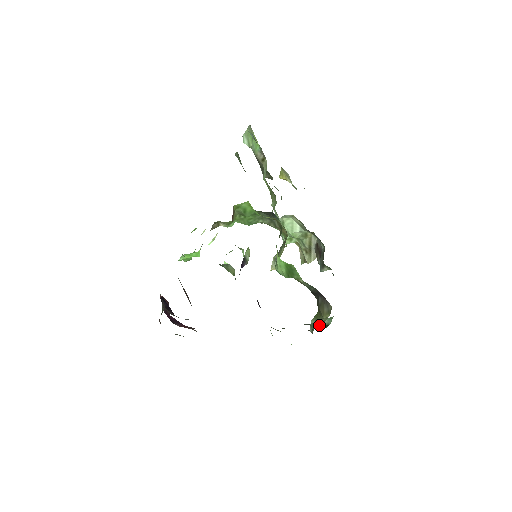
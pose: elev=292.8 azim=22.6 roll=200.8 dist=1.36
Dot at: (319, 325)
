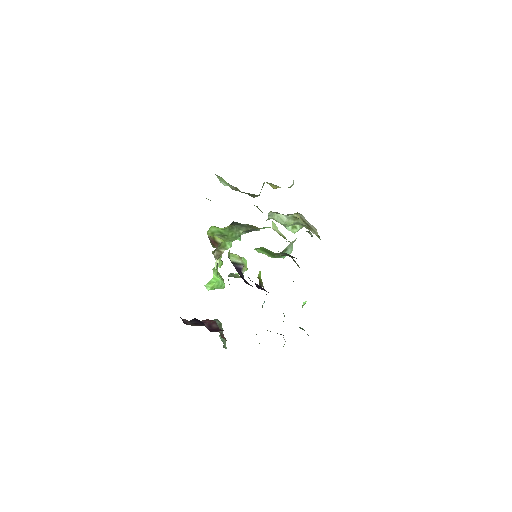
Dot at: occluded
